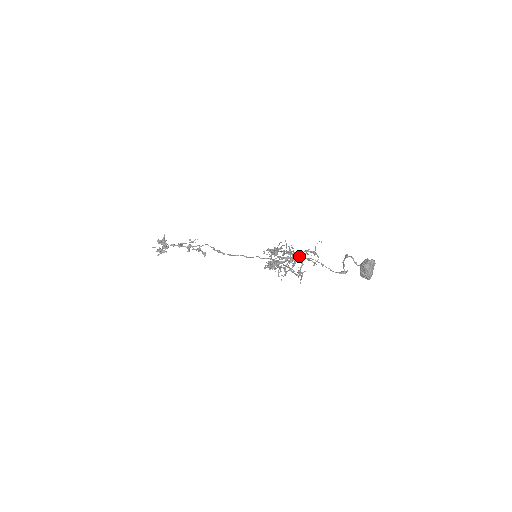
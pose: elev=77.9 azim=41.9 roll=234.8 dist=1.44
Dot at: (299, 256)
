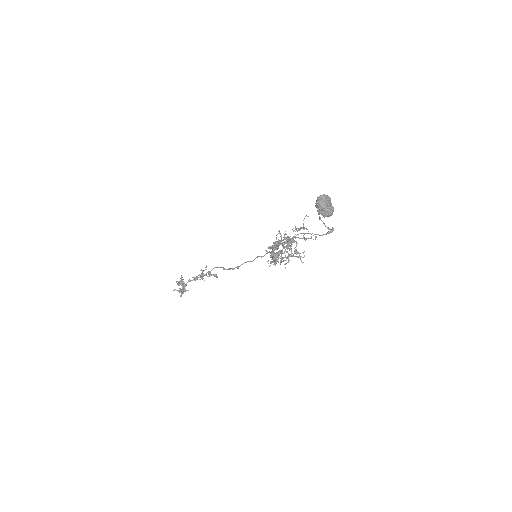
Dot at: (292, 238)
